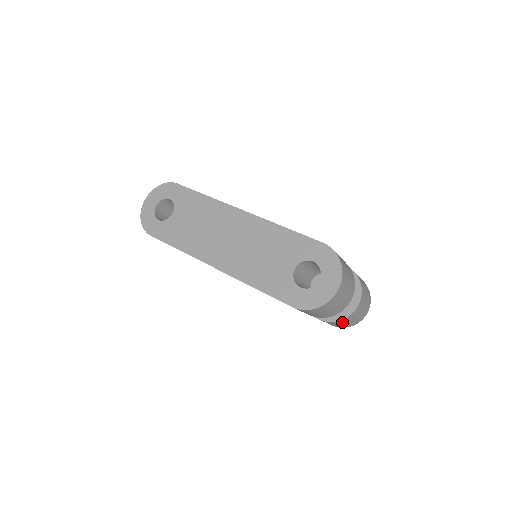
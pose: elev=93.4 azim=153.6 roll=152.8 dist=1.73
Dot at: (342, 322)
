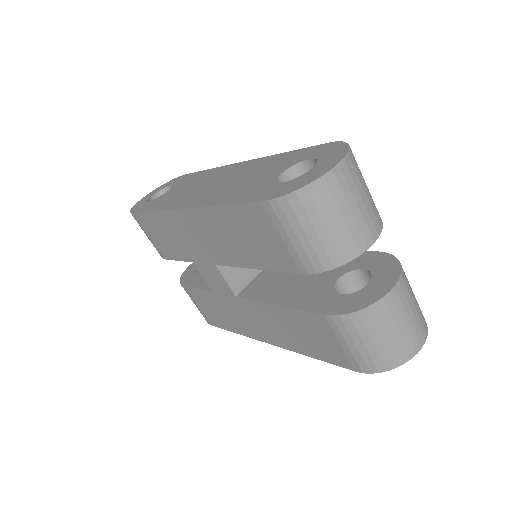
Dot at: (366, 326)
